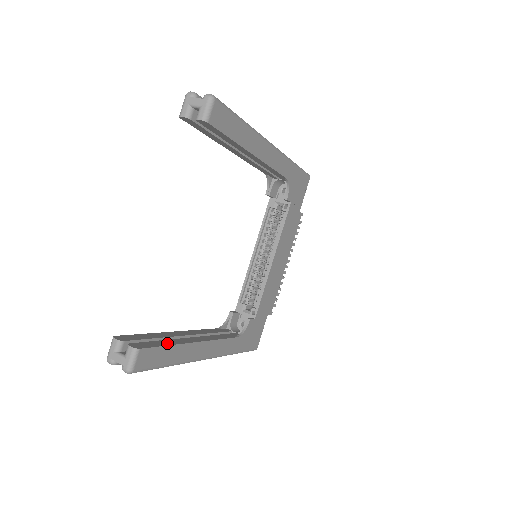
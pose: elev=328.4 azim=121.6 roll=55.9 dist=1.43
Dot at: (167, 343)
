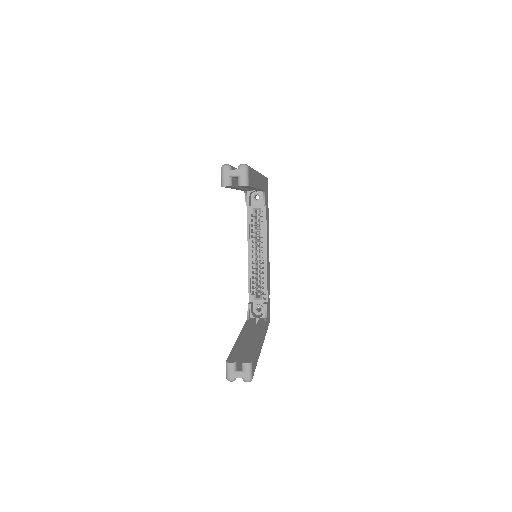
Dot at: (253, 349)
